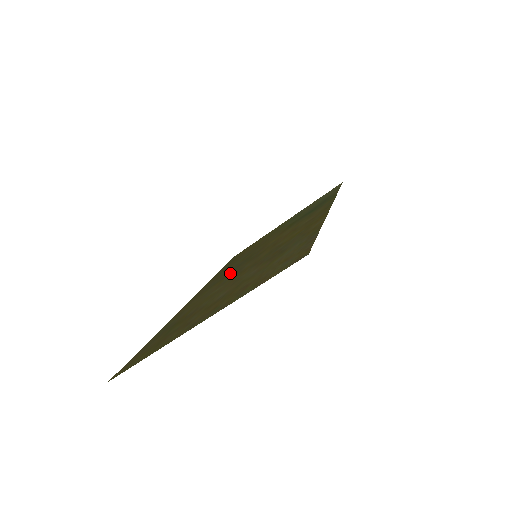
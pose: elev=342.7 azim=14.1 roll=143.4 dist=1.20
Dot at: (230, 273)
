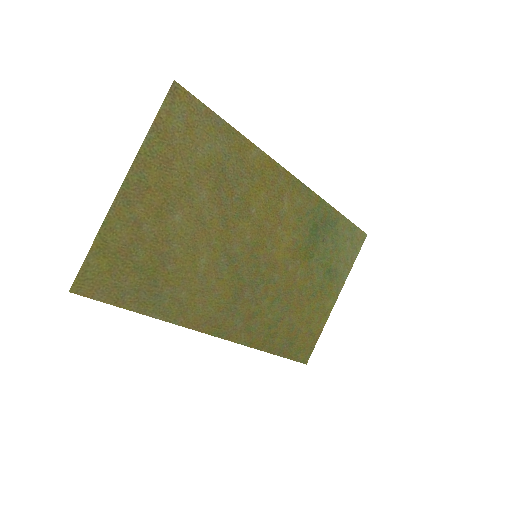
Dot at: (239, 284)
